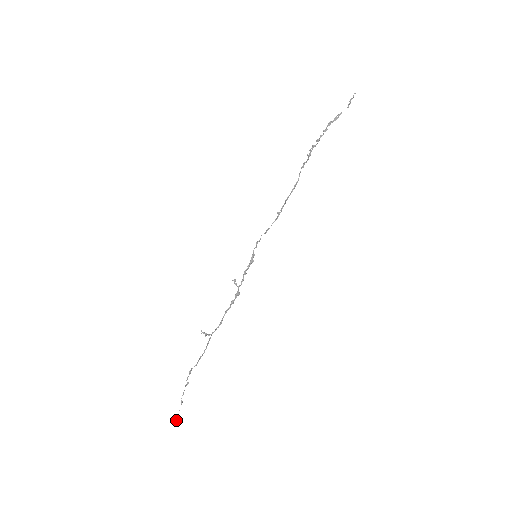
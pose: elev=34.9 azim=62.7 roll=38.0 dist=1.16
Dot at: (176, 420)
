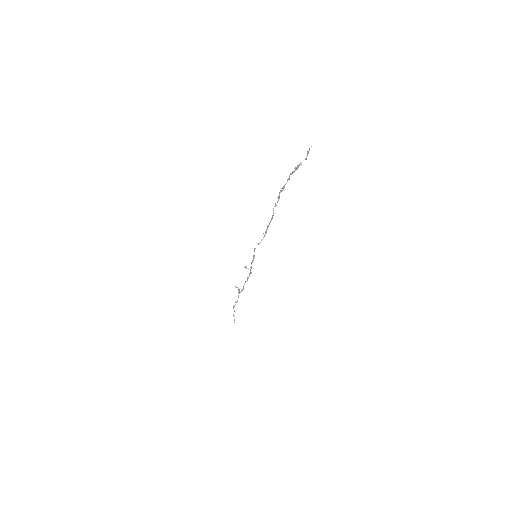
Dot at: (234, 322)
